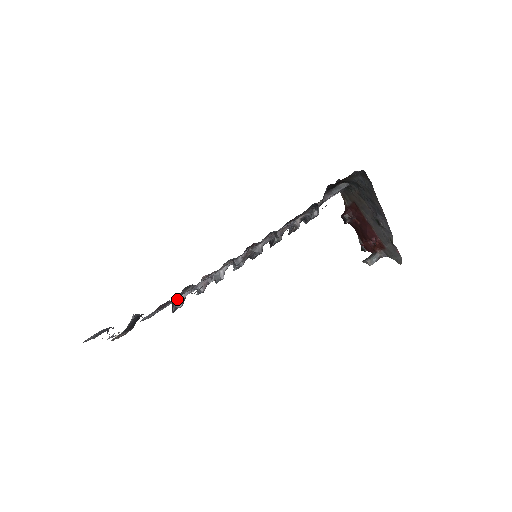
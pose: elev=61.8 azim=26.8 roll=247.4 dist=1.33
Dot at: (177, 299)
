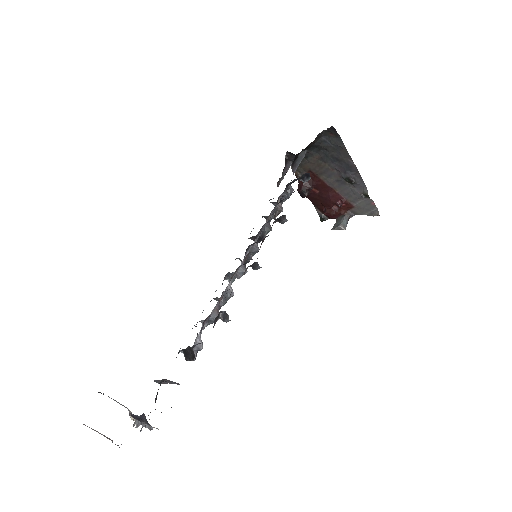
Dot at: (195, 341)
